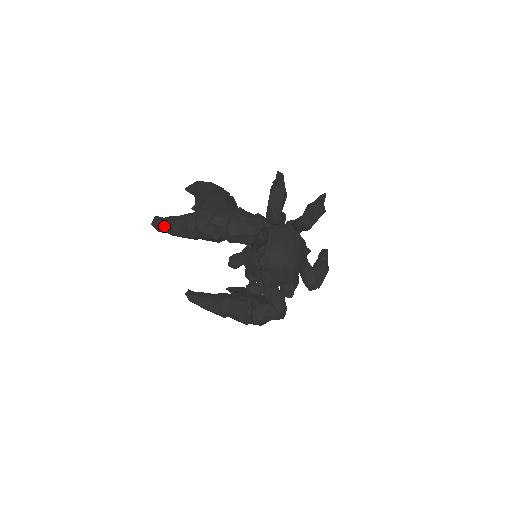
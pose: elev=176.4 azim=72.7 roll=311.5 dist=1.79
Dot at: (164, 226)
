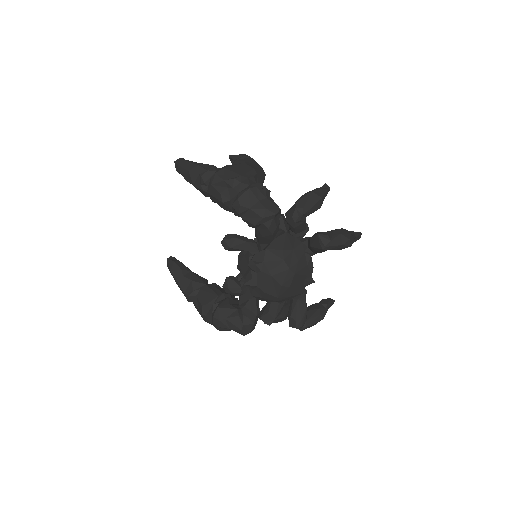
Dot at: (183, 166)
